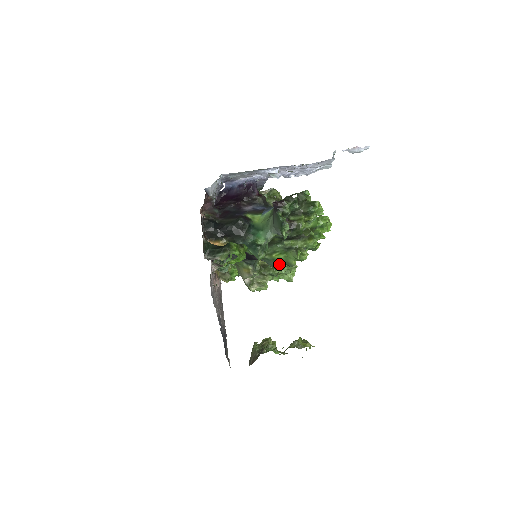
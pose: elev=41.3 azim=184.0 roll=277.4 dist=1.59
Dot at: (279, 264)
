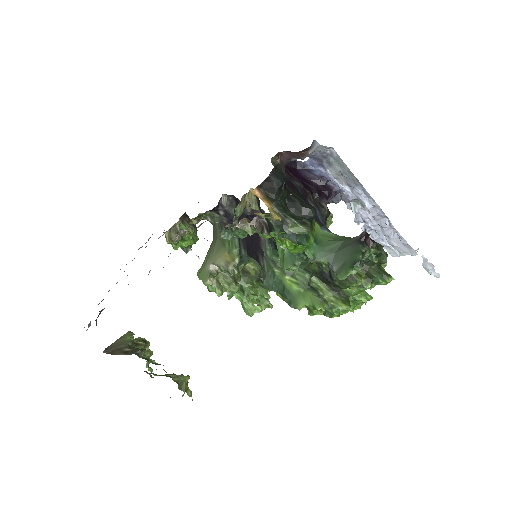
Dot at: (280, 291)
